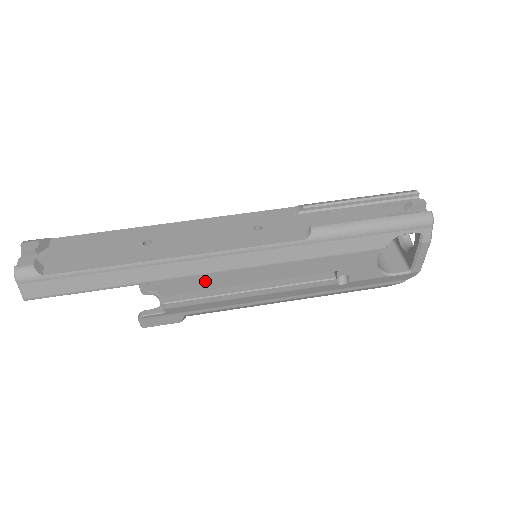
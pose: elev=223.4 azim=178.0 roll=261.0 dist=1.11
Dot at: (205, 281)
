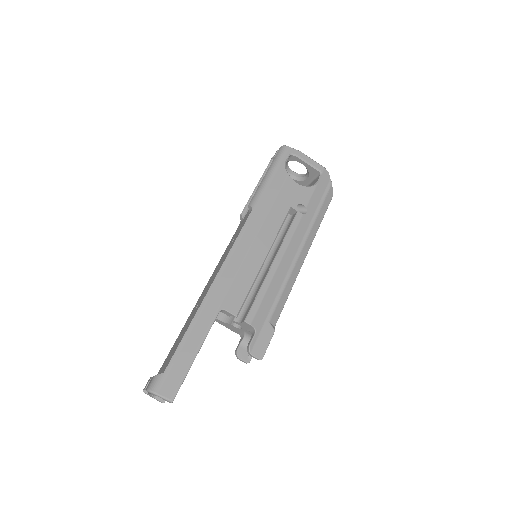
Dot at: (243, 281)
